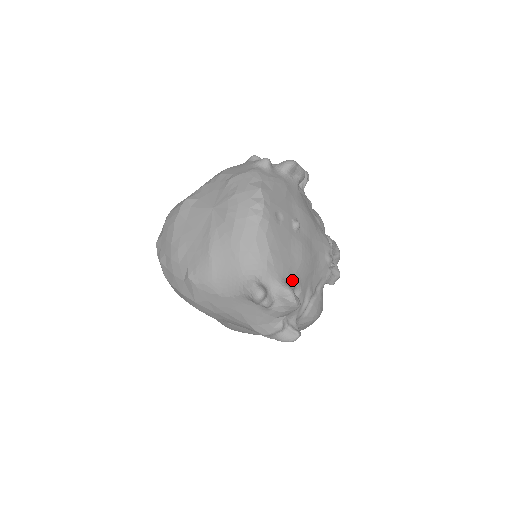
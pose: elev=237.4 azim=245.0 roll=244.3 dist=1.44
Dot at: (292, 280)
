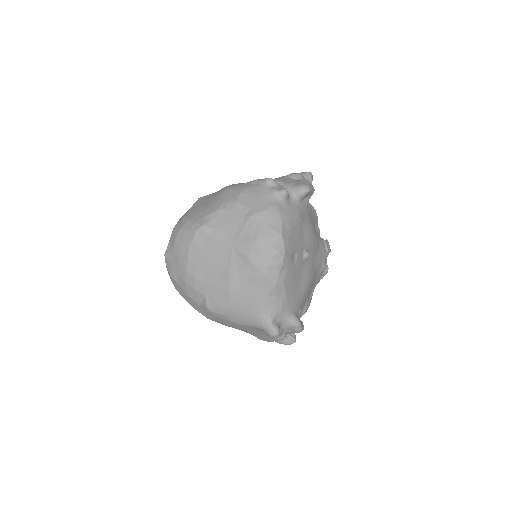
Dot at: (298, 308)
